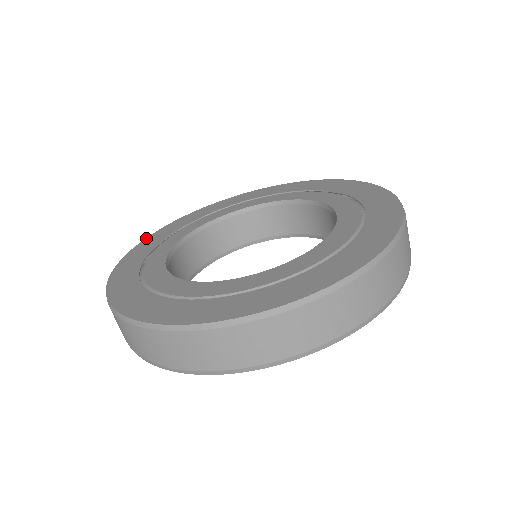
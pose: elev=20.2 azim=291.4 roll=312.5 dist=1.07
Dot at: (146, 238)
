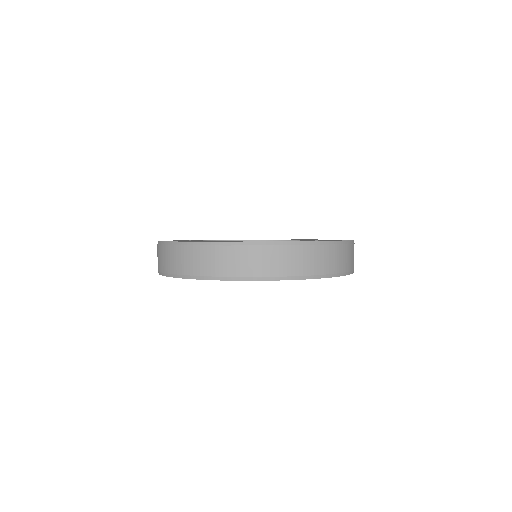
Dot at: occluded
